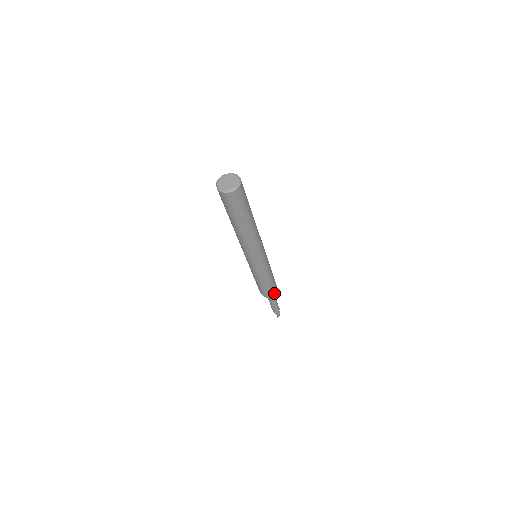
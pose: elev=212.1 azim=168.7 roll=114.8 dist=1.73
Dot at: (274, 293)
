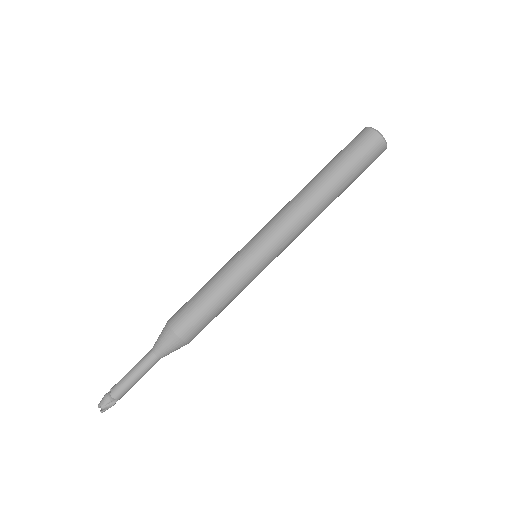
Dot at: (190, 341)
